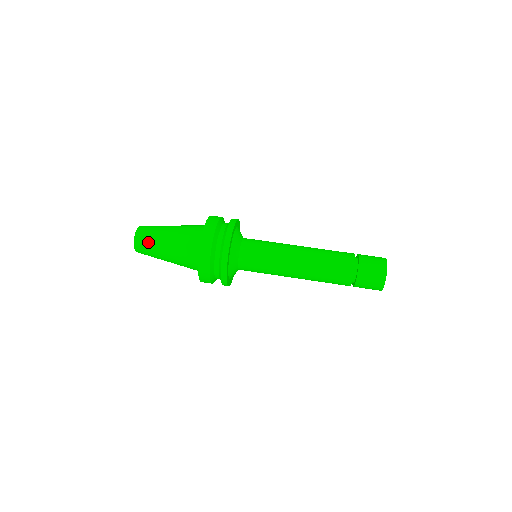
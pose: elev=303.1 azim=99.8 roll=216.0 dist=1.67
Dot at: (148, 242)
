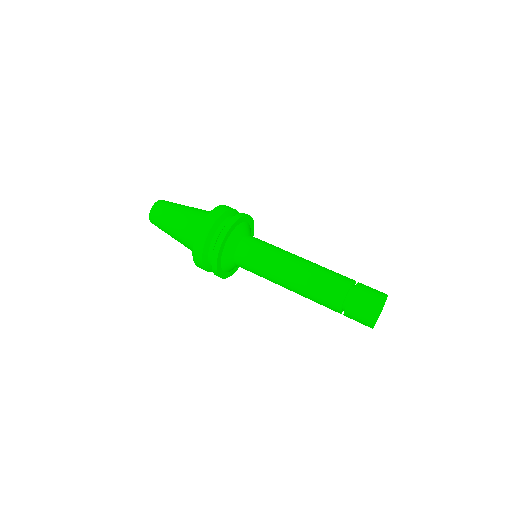
Dot at: (159, 223)
